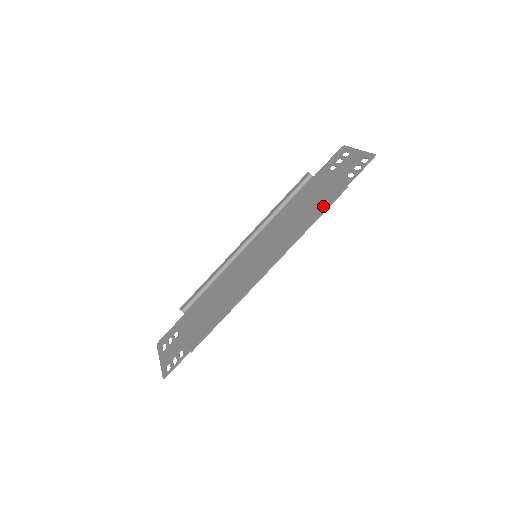
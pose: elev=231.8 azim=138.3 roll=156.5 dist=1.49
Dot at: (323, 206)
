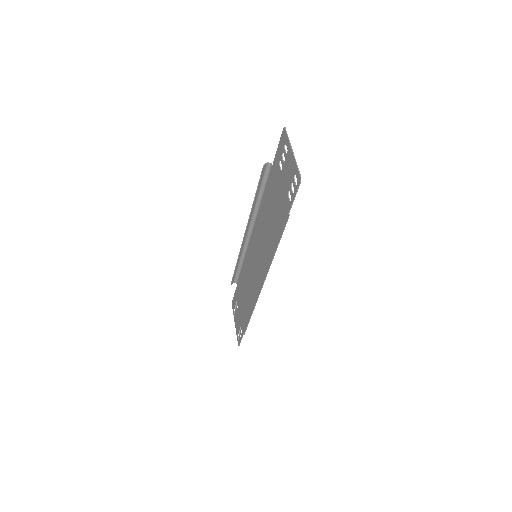
Dot at: (278, 230)
